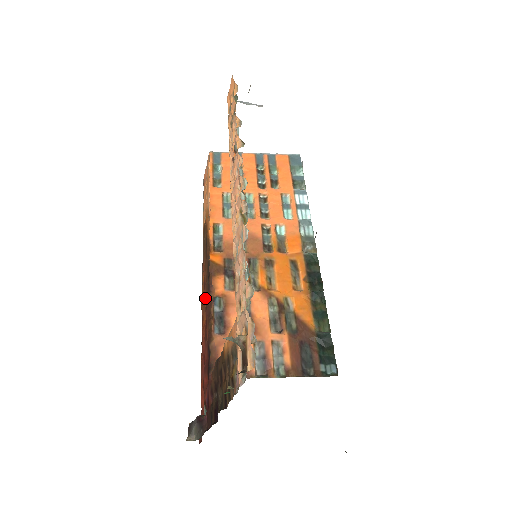
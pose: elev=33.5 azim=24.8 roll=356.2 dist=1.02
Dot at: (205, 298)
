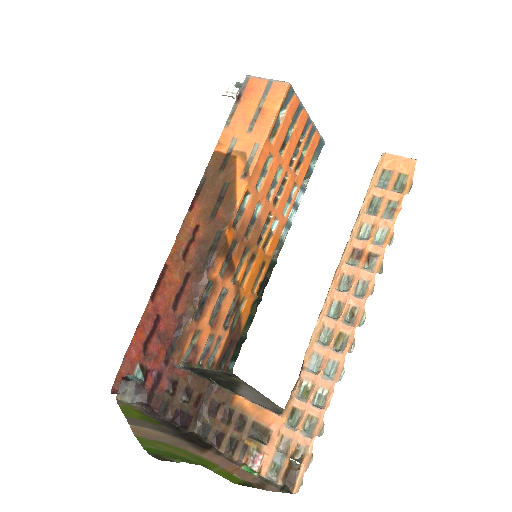
Dot at: (191, 259)
